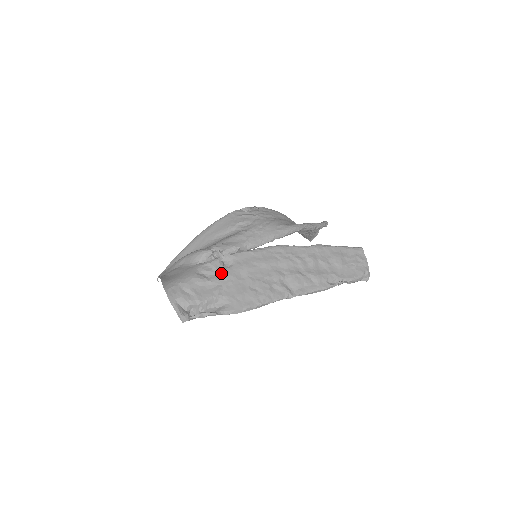
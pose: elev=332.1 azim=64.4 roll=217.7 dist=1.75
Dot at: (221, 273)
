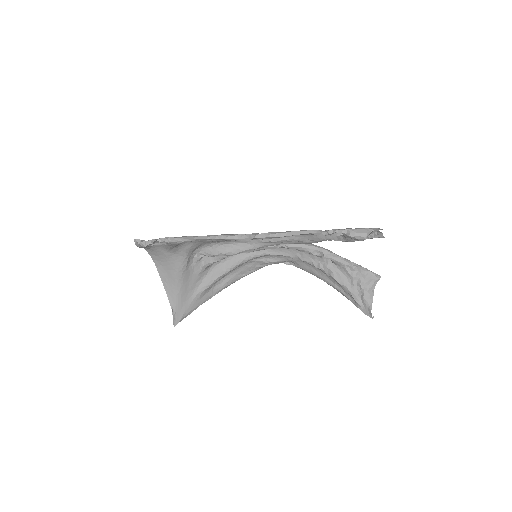
Dot at: occluded
